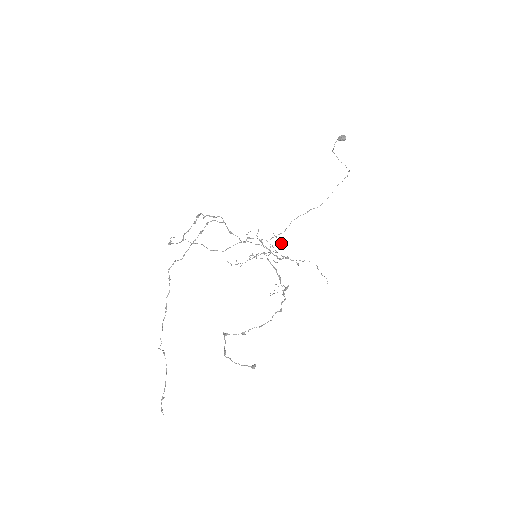
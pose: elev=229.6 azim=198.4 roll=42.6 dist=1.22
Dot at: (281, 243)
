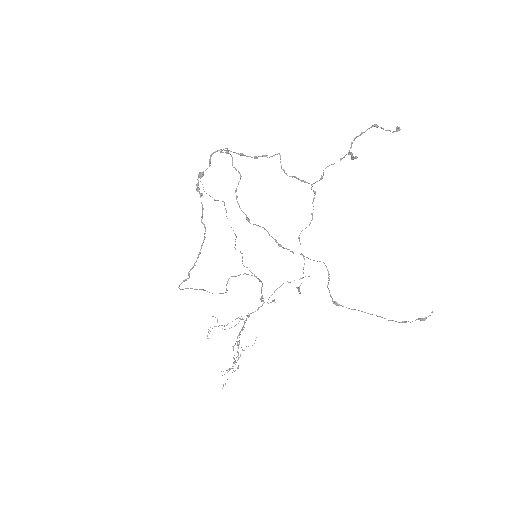
Dot at: occluded
